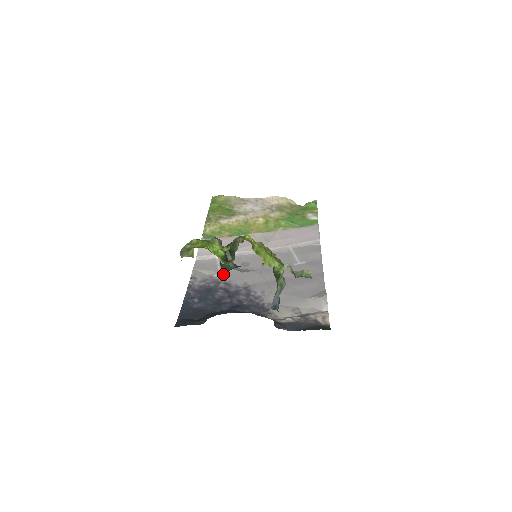
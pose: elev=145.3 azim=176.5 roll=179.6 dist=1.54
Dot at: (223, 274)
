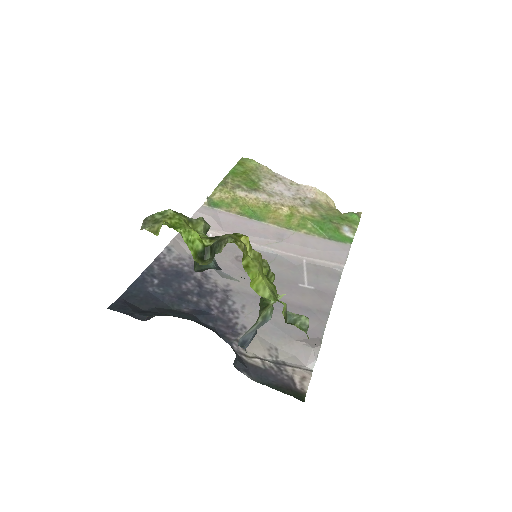
Dot at: occluded
